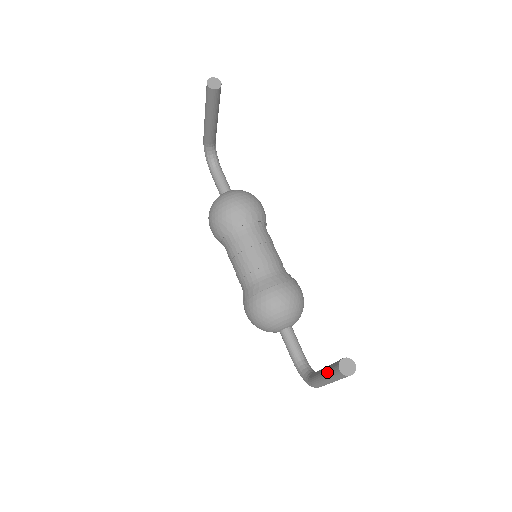
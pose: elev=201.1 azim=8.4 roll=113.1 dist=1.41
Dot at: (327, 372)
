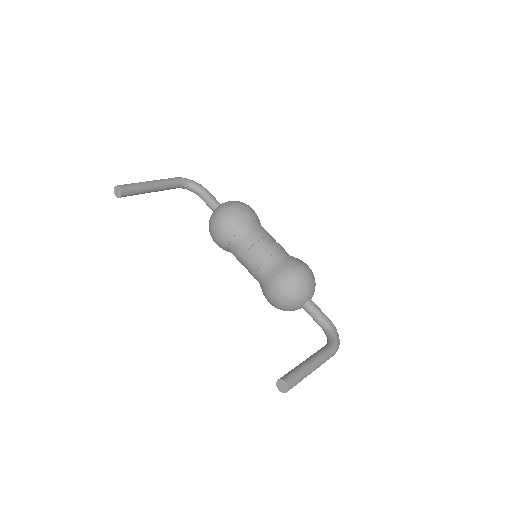
Dot at: occluded
